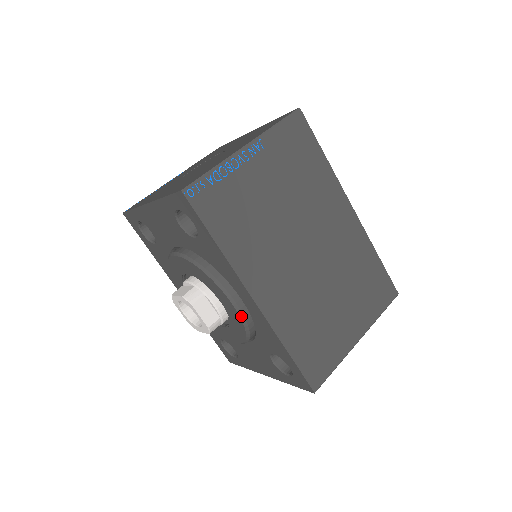
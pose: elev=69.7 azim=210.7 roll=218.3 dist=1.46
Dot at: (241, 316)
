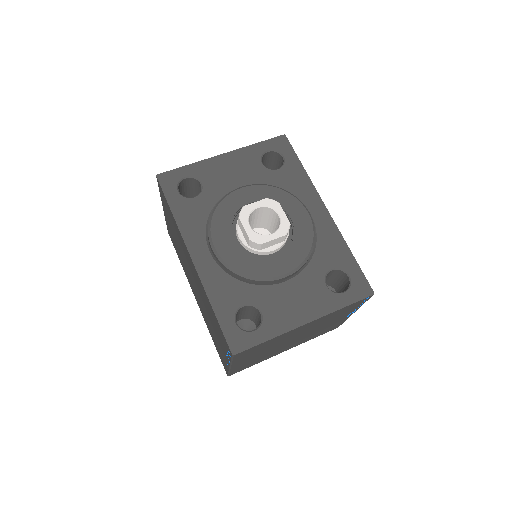
Dot at: (313, 224)
